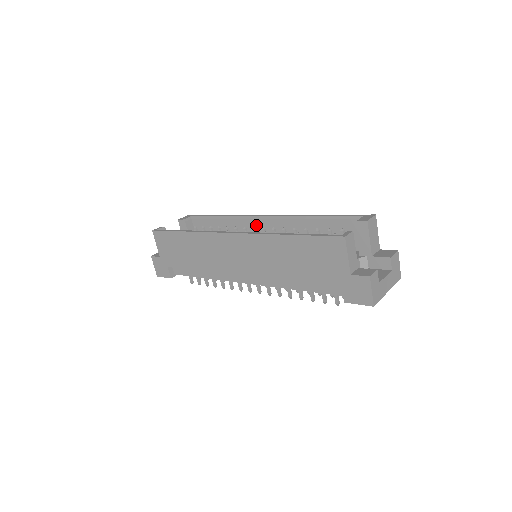
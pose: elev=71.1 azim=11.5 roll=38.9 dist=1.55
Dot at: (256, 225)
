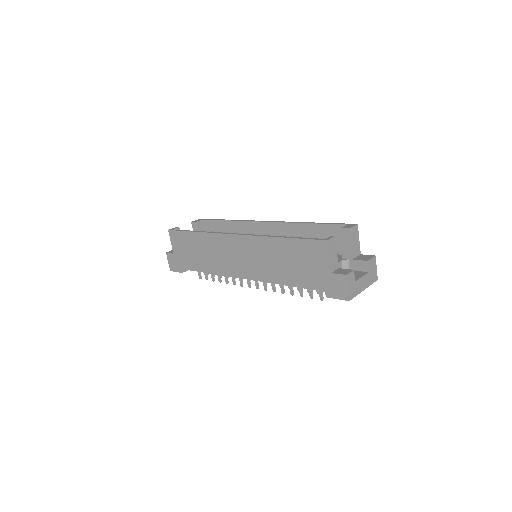
Dot at: (258, 229)
